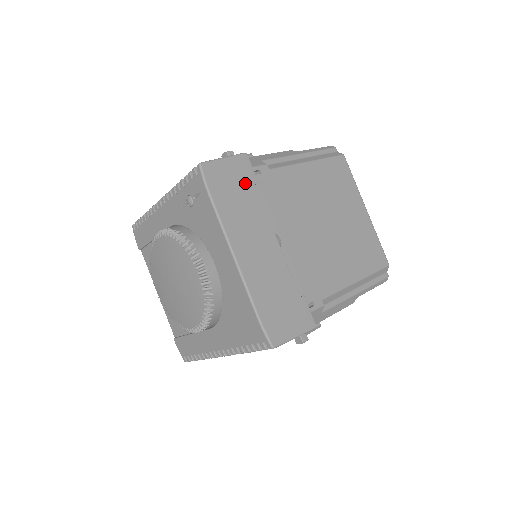
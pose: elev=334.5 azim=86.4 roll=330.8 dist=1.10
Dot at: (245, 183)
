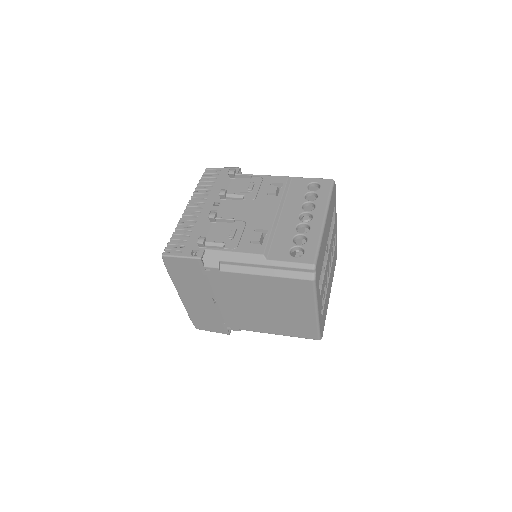
Dot at: (195, 272)
